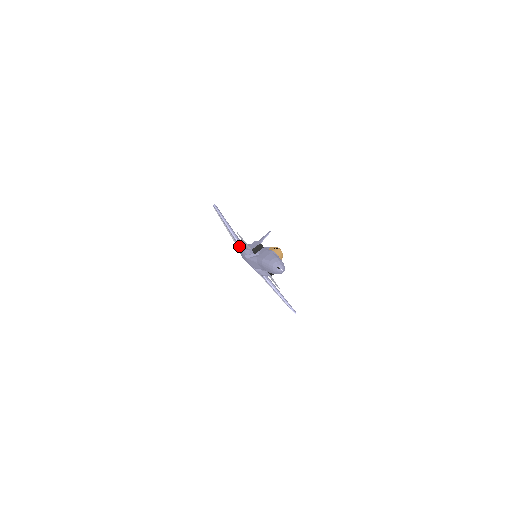
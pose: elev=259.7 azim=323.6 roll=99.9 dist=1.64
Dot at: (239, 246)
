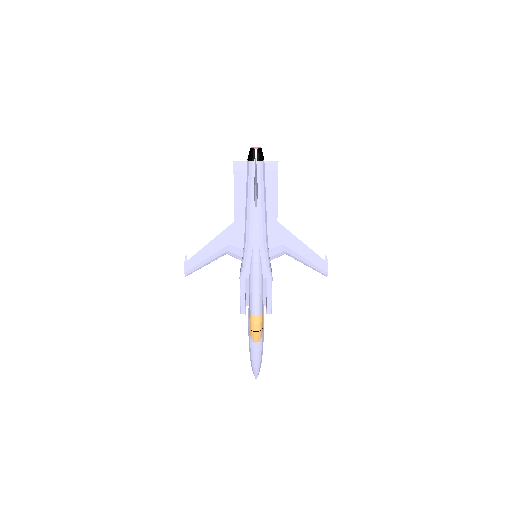
Dot at: (236, 247)
